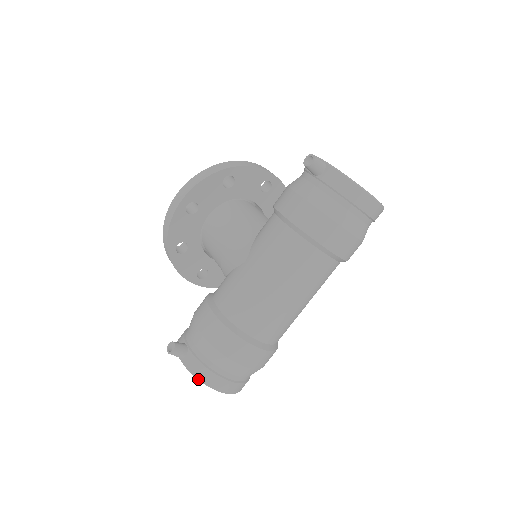
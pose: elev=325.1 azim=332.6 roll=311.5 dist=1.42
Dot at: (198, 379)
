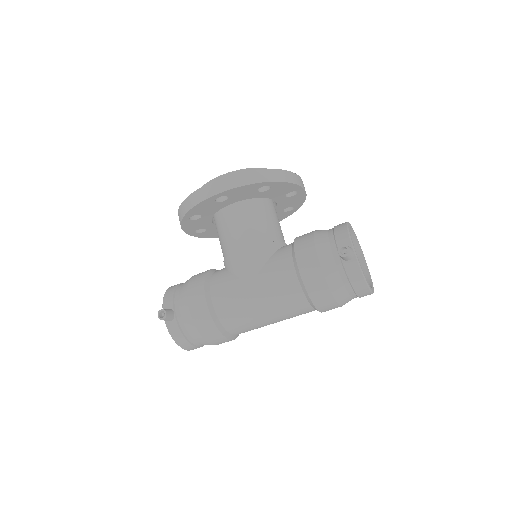
Dot at: occluded
